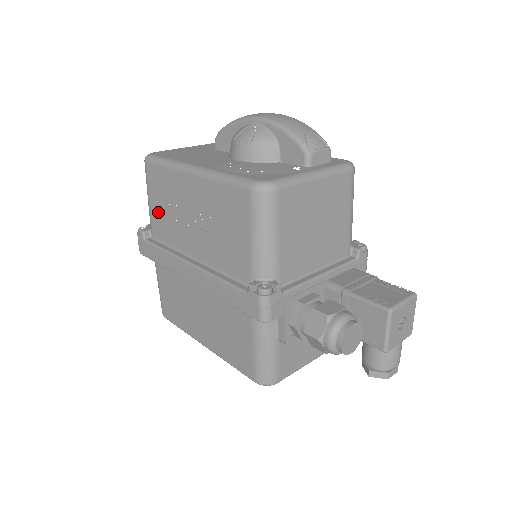
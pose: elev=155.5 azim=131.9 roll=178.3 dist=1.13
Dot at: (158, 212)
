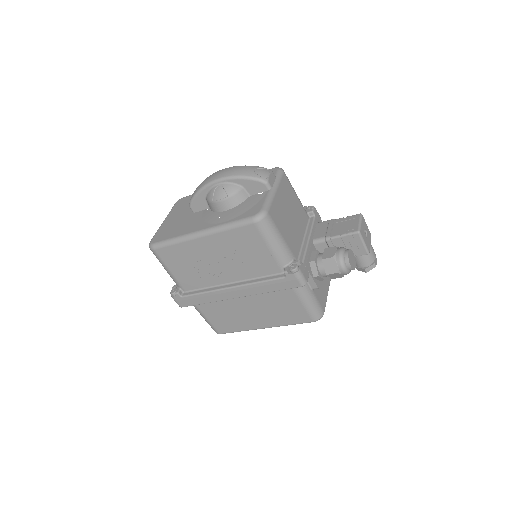
Dot at: (182, 274)
